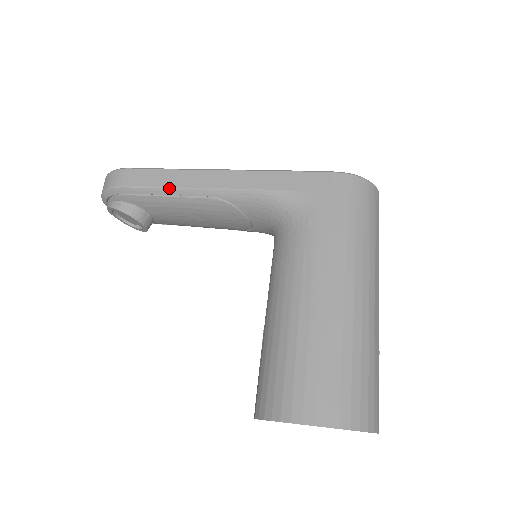
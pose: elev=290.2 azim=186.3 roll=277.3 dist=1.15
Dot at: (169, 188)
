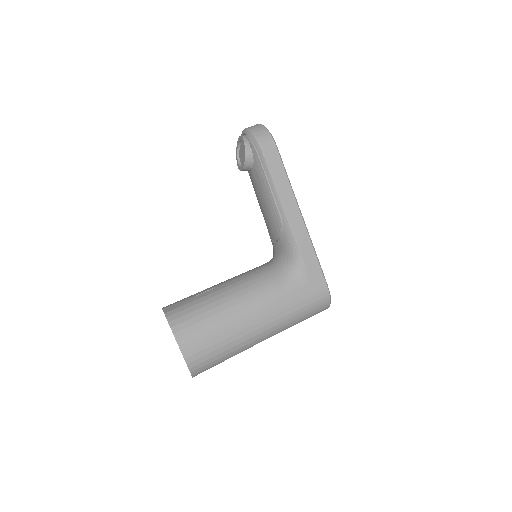
Dot at: (275, 186)
